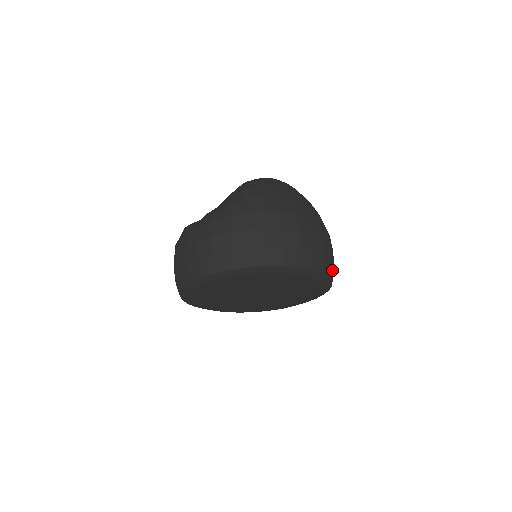
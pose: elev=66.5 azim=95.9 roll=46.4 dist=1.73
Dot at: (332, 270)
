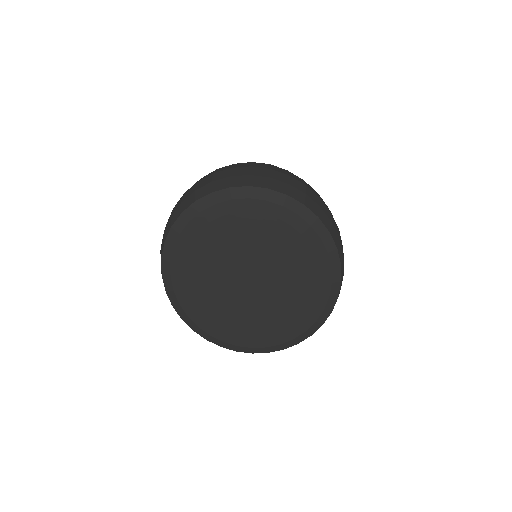
Dot at: (336, 237)
